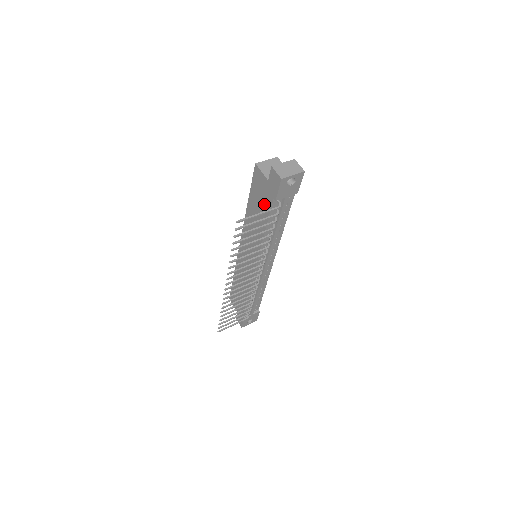
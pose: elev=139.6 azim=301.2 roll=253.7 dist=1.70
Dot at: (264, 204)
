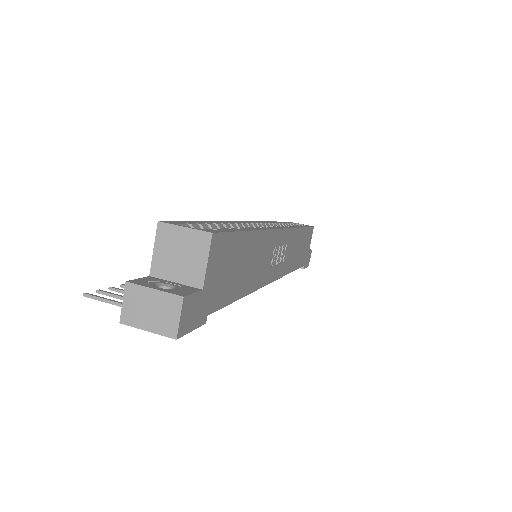
Dot at: occluded
